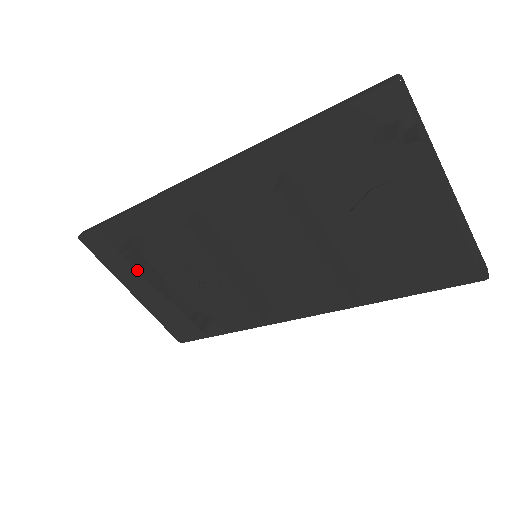
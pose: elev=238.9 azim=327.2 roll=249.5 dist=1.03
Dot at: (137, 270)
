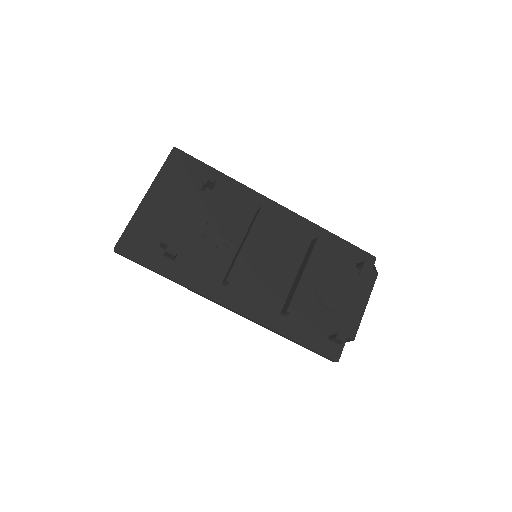
Dot at: (195, 191)
